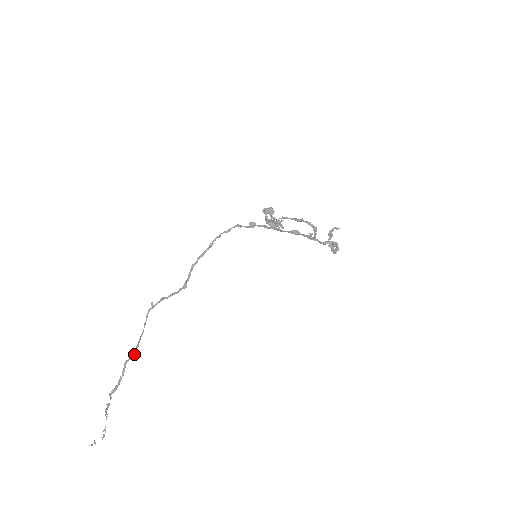
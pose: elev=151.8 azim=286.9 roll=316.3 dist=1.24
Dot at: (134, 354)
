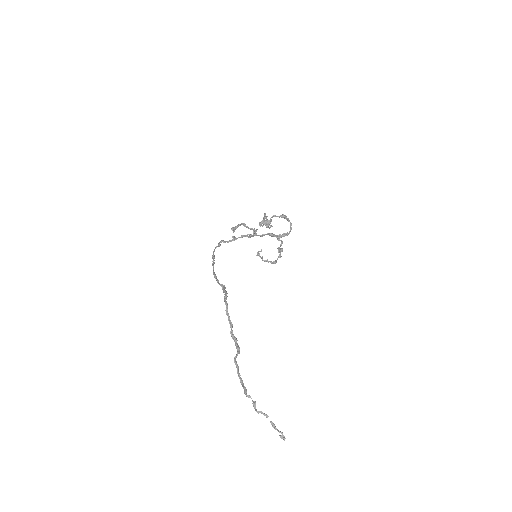
Dot at: (239, 347)
